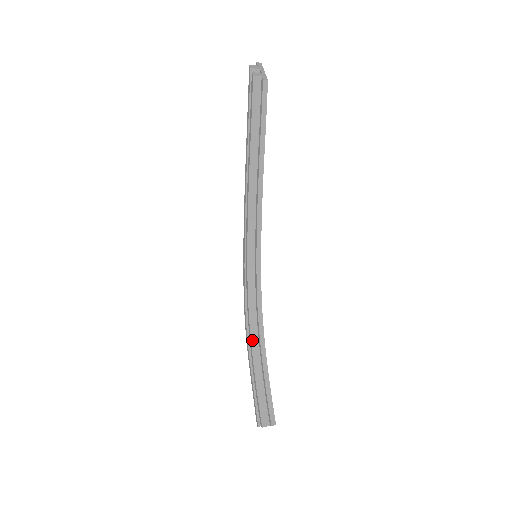
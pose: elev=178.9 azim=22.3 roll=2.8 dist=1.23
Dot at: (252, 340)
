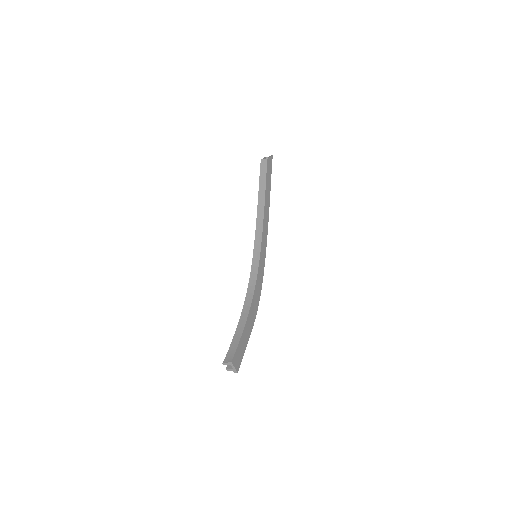
Dot at: (243, 311)
